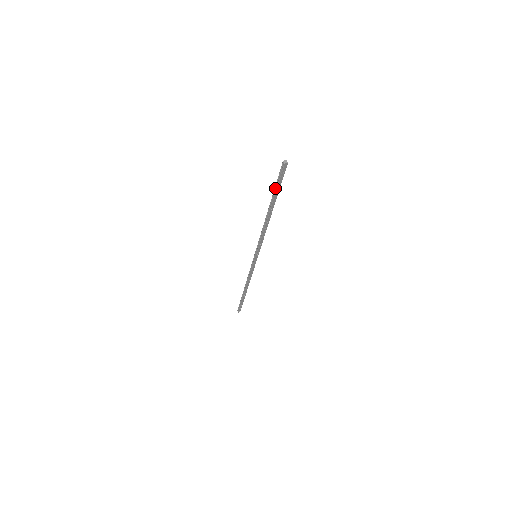
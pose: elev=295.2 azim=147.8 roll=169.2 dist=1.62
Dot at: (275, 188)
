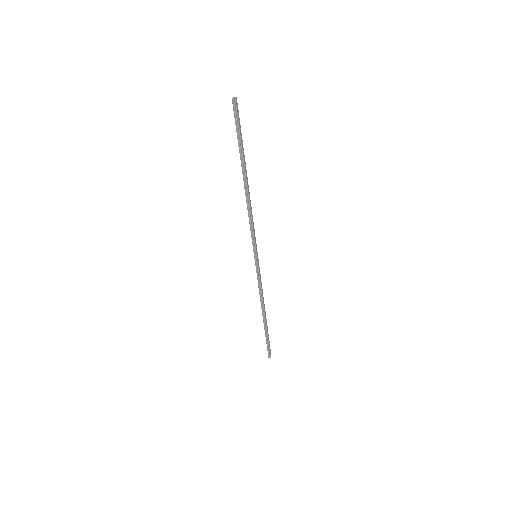
Dot at: (238, 141)
